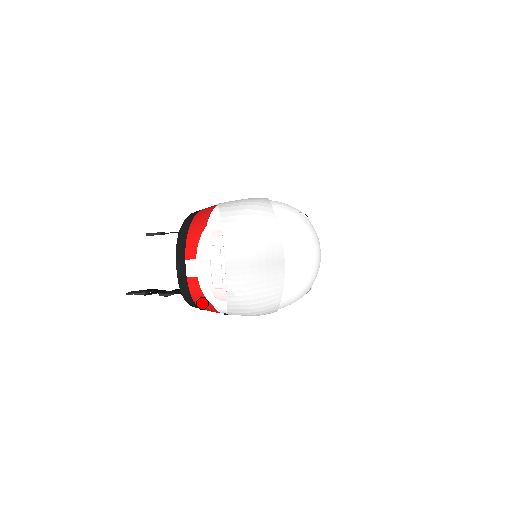
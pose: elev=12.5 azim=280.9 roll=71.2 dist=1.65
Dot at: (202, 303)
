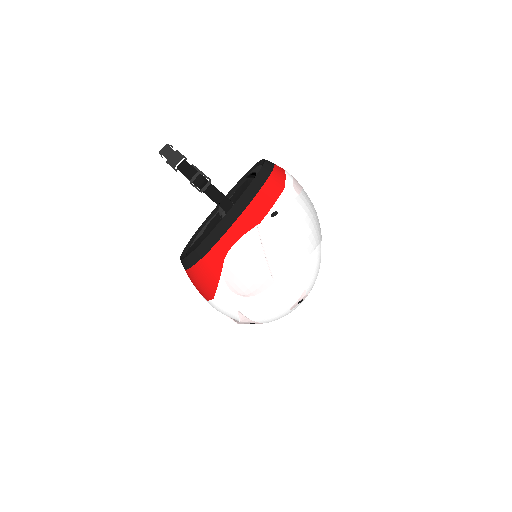
Dot at: (276, 181)
